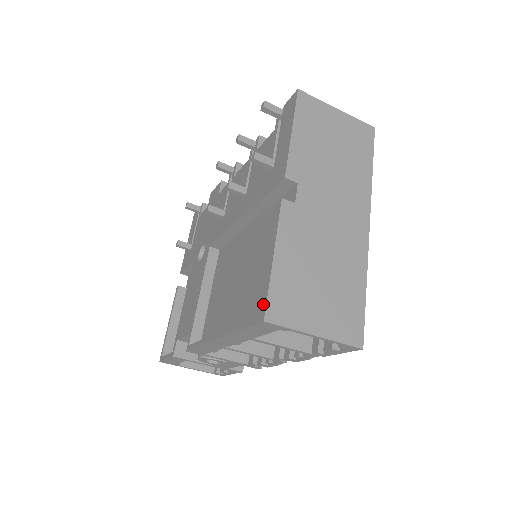
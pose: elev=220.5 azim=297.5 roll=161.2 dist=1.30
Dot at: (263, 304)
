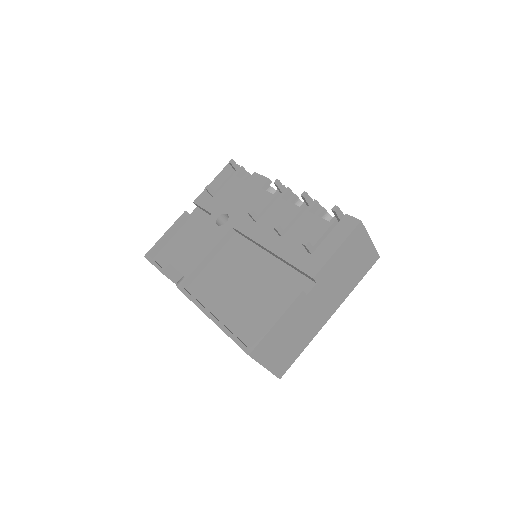
Dot at: (254, 344)
